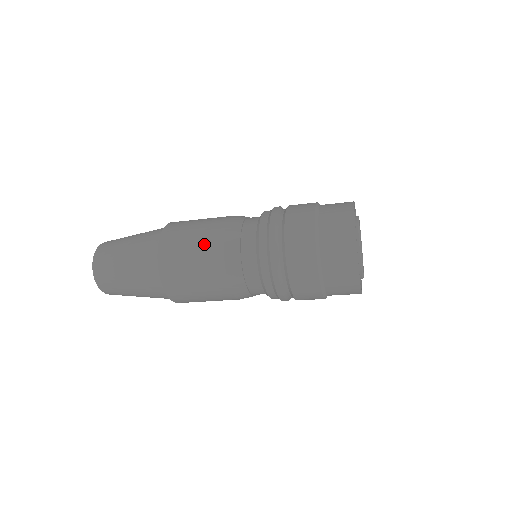
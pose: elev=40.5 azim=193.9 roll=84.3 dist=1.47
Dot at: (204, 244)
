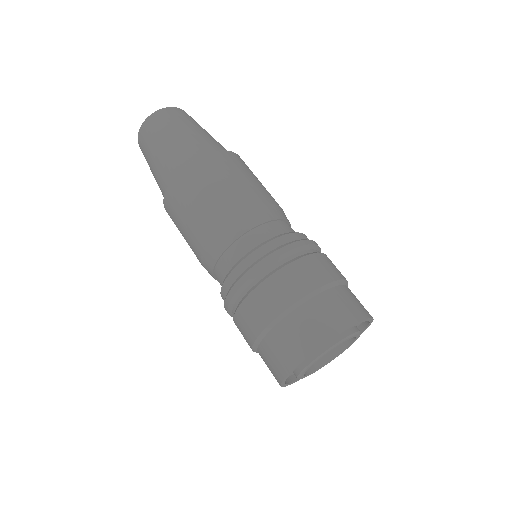
Dot at: (255, 187)
